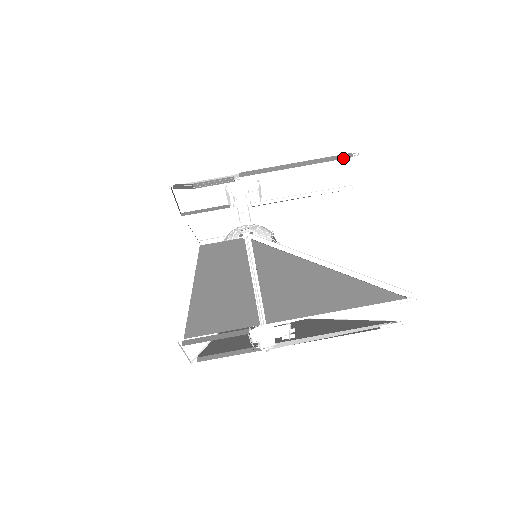
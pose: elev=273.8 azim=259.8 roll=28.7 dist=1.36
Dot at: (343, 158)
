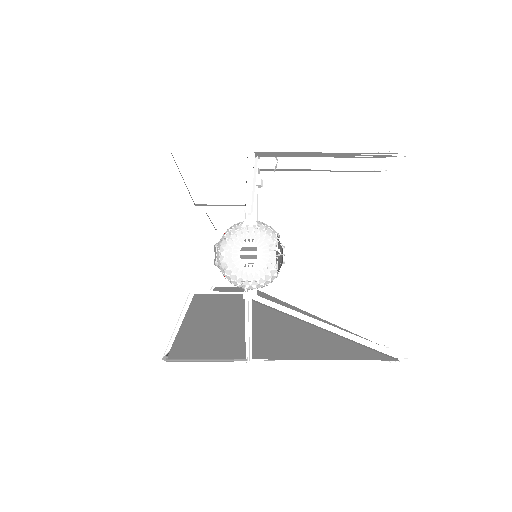
Dot at: (385, 157)
